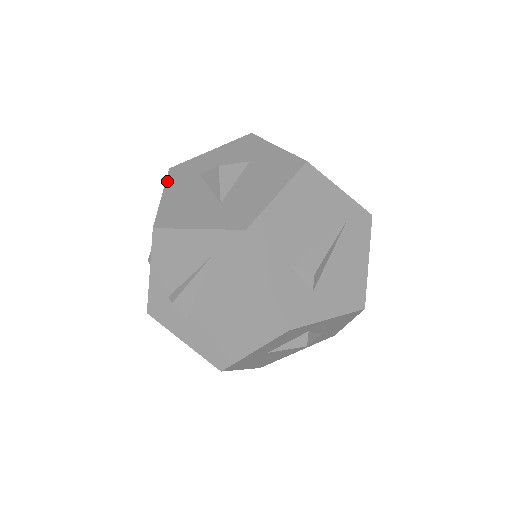
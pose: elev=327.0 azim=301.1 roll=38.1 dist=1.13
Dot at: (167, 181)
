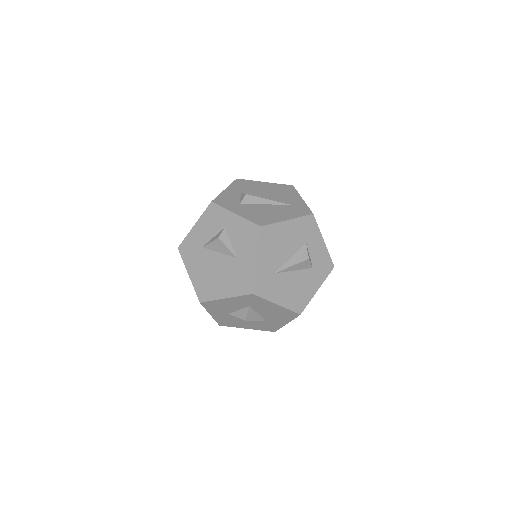
Dot at: occluded
